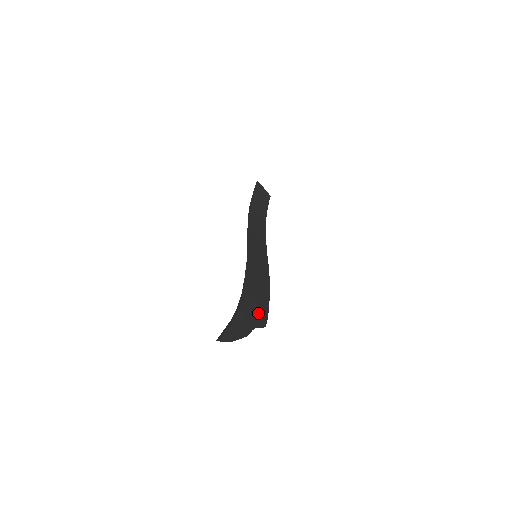
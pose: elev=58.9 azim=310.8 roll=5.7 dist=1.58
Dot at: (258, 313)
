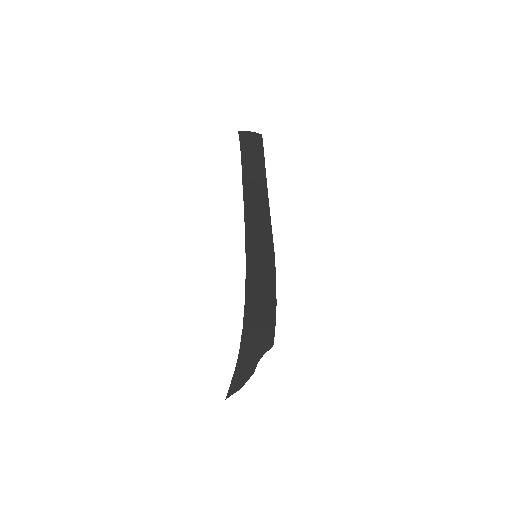
Dot at: (262, 338)
